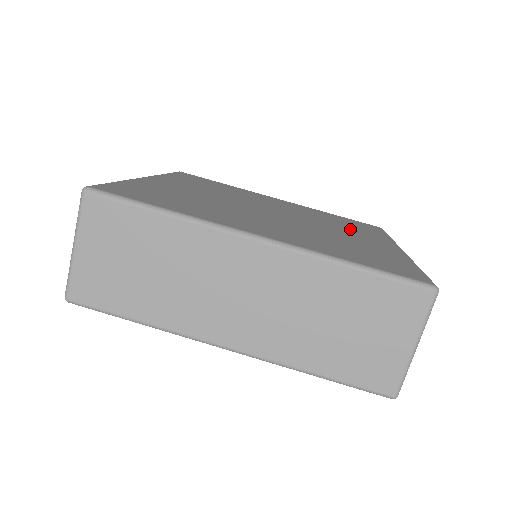
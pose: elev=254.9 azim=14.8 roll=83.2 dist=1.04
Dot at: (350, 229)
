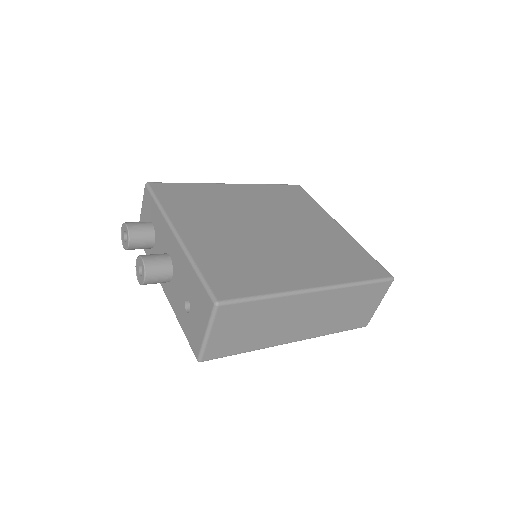
Dot at: (304, 214)
